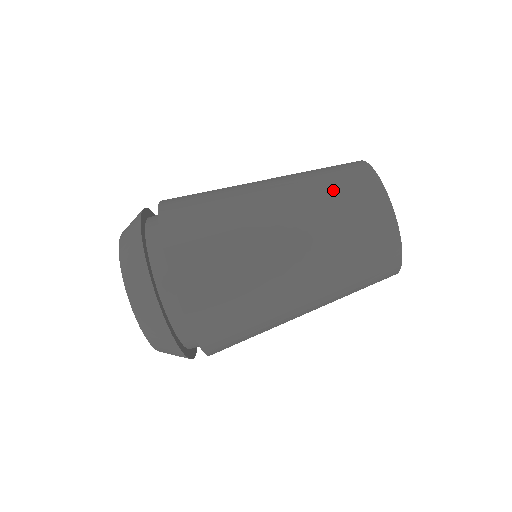
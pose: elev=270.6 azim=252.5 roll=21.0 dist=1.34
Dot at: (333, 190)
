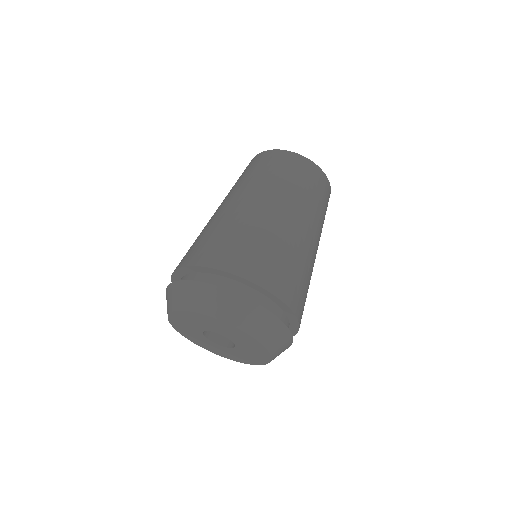
Dot at: (254, 172)
